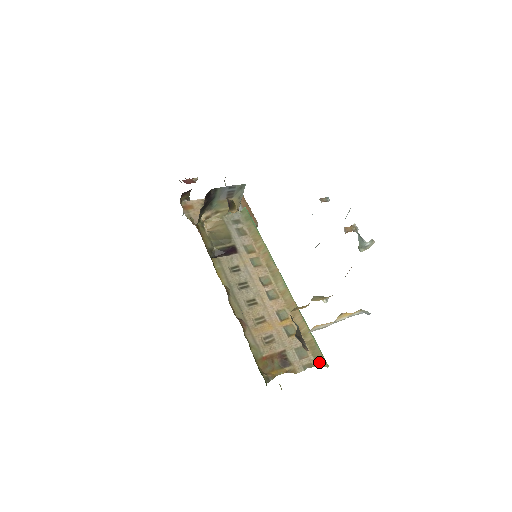
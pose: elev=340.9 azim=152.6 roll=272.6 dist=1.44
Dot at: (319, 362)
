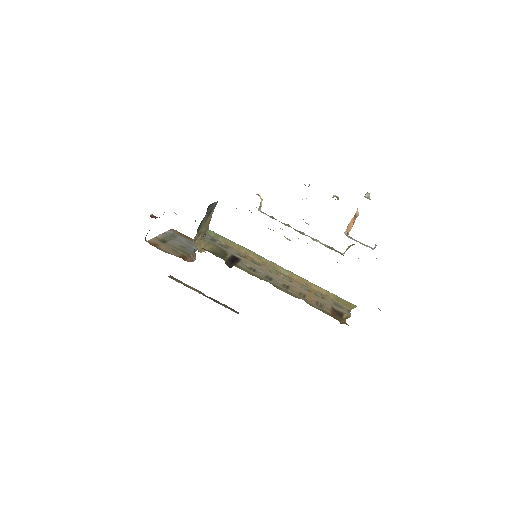
Dot at: (350, 306)
